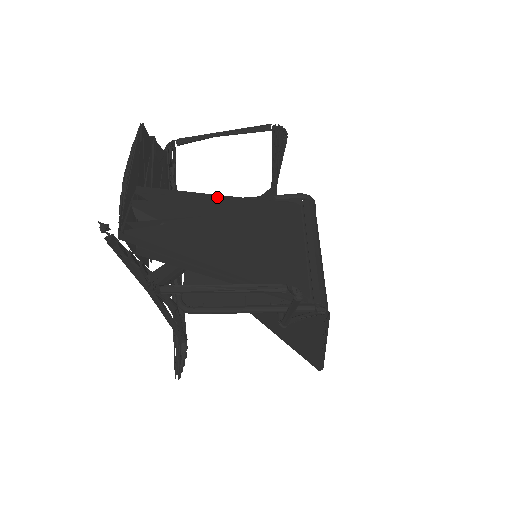
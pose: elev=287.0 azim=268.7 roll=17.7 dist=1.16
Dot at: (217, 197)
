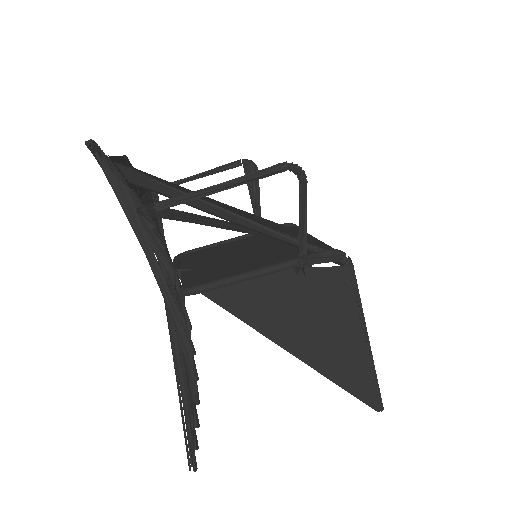
Dot at: occluded
